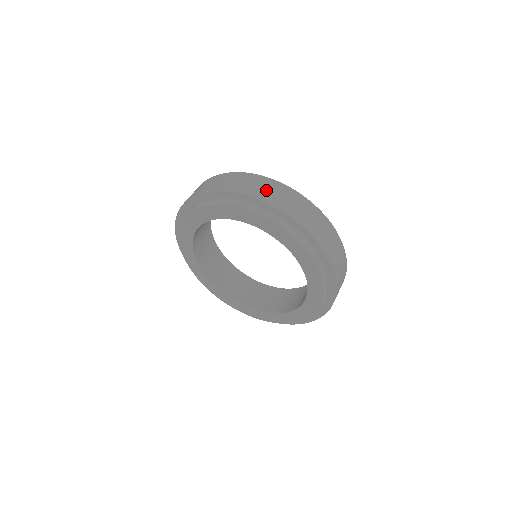
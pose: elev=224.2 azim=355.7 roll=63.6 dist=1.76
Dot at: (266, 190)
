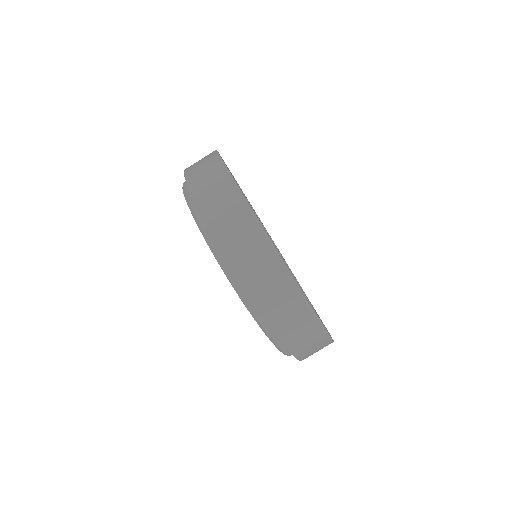
Dot at: (218, 201)
